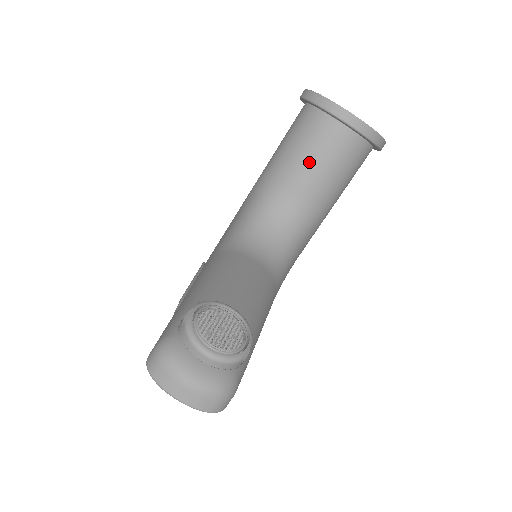
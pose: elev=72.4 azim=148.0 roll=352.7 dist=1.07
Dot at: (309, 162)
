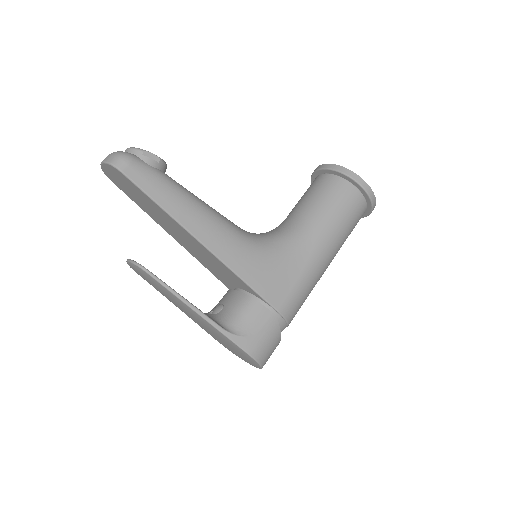
Dot at: (301, 199)
